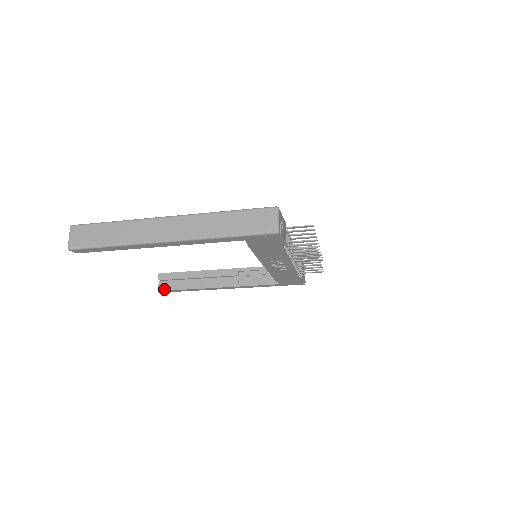
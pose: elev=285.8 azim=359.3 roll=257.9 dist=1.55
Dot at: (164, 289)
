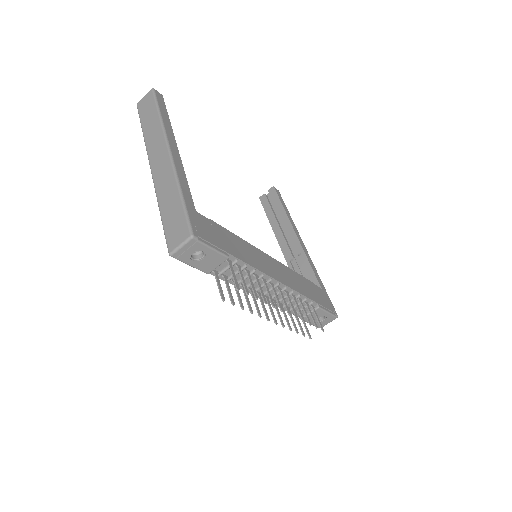
Dot at: (262, 201)
